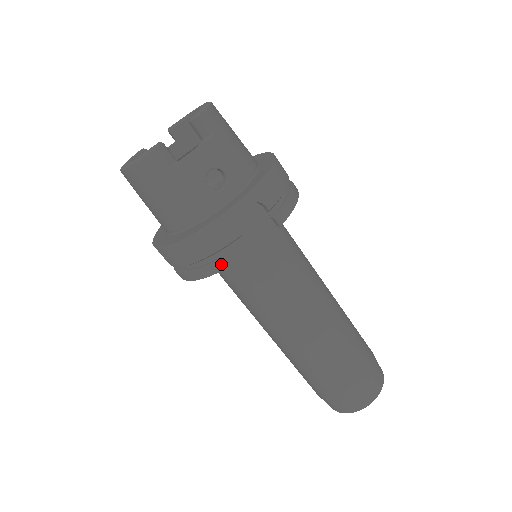
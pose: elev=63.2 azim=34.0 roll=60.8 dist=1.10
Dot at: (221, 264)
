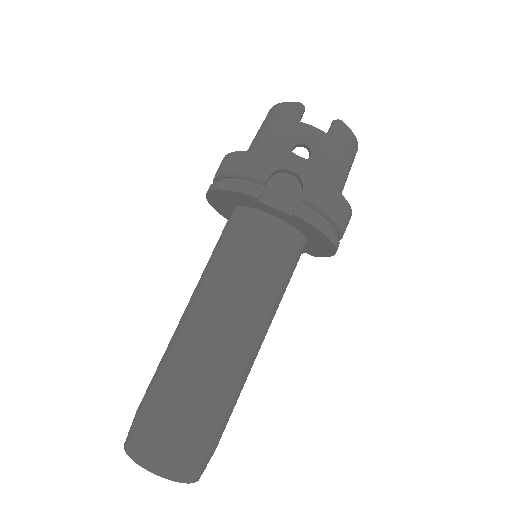
Dot at: (234, 185)
